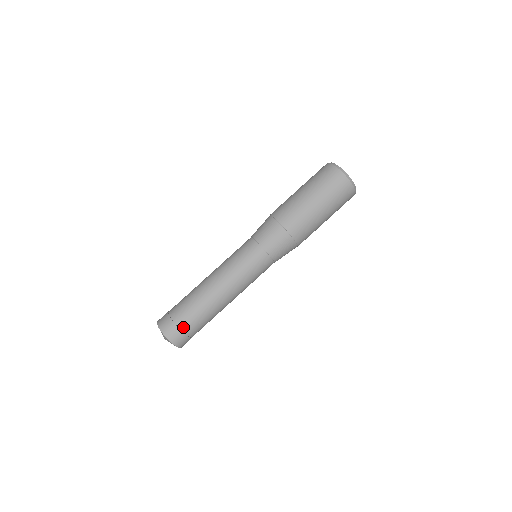
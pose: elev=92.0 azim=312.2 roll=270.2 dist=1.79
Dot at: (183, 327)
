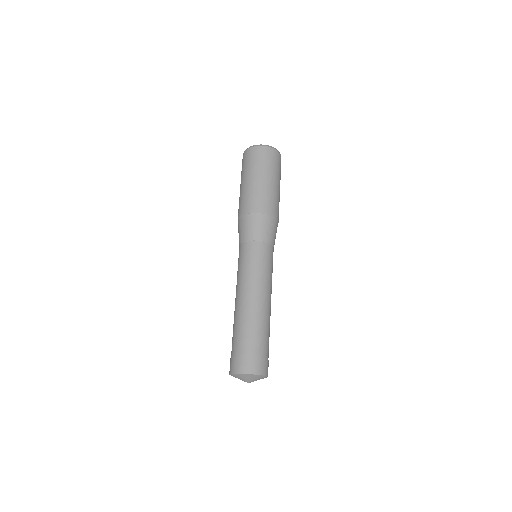
Dot at: (246, 352)
